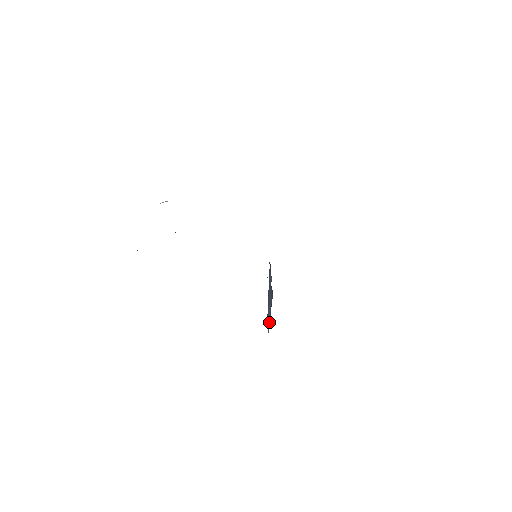
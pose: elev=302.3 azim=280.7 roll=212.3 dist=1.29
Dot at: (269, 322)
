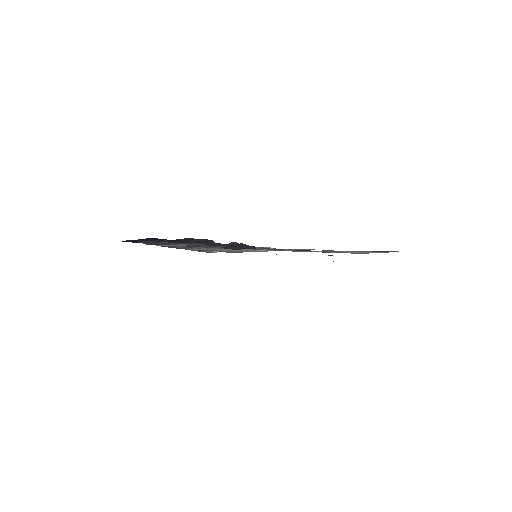
Dot at: occluded
